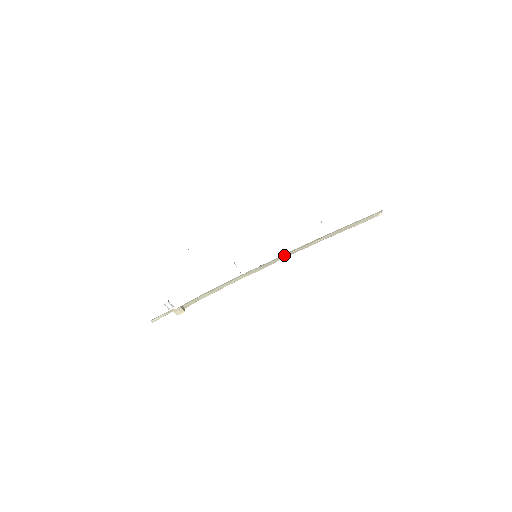
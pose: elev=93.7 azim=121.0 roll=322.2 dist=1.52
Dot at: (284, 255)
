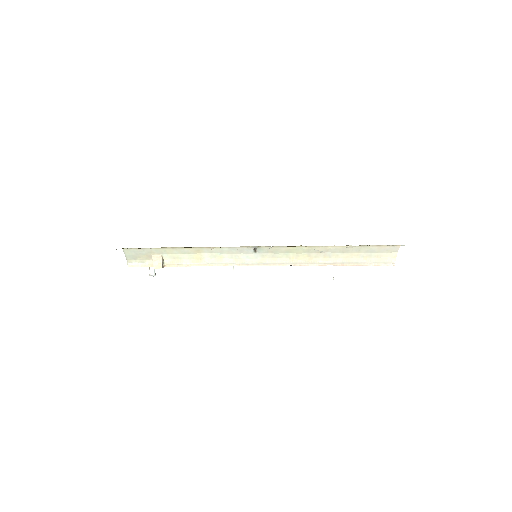
Dot at: (282, 259)
